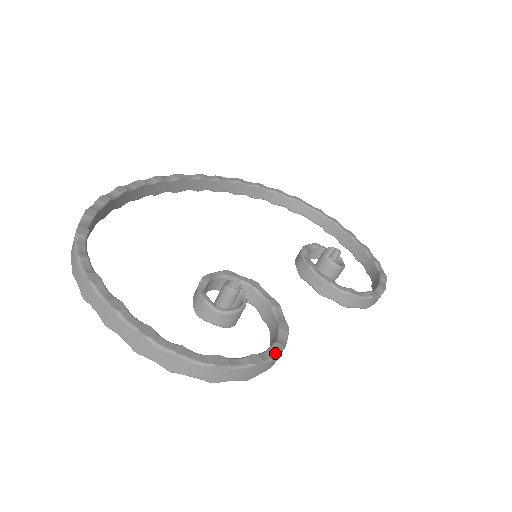
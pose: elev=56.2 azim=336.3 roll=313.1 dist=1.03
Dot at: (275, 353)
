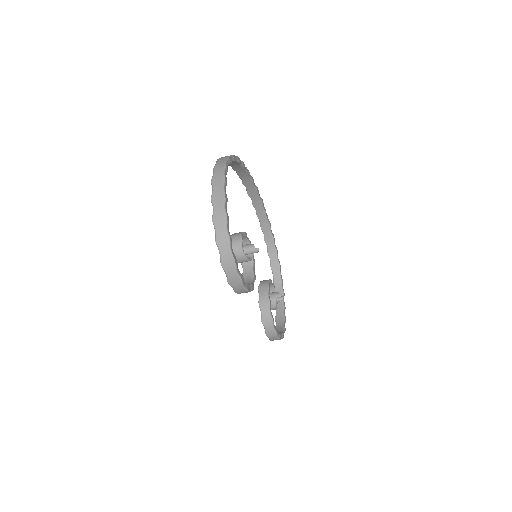
Dot at: (247, 287)
